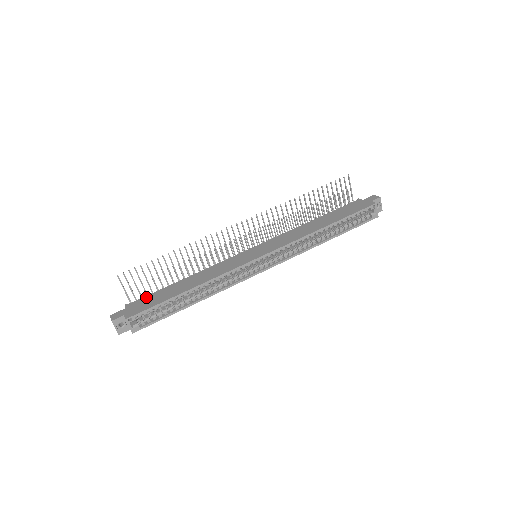
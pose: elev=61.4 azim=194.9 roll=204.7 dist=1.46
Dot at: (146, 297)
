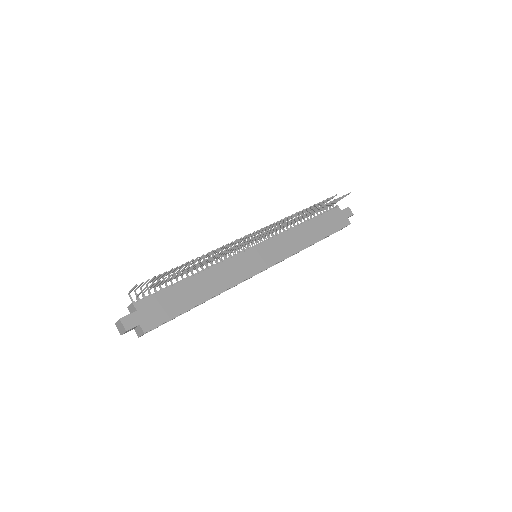
Dot at: (158, 297)
